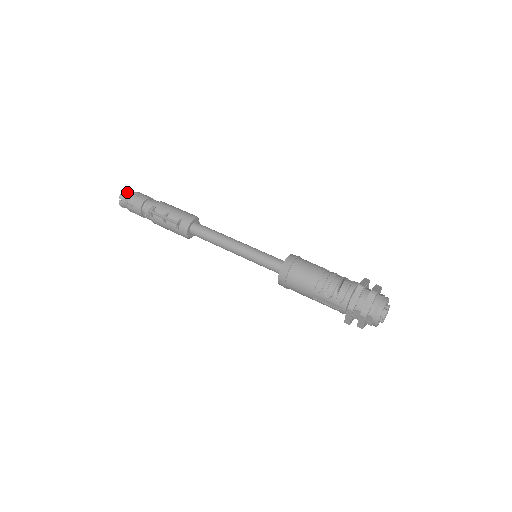
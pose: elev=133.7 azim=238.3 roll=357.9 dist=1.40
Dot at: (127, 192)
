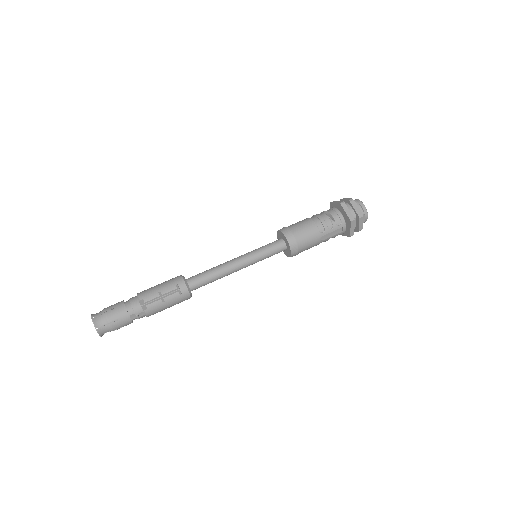
Dot at: (95, 318)
